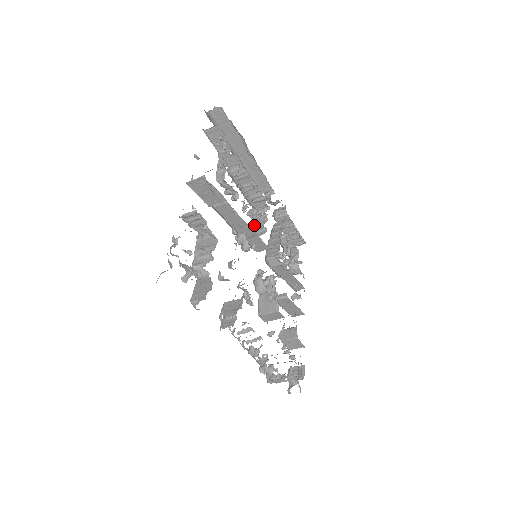
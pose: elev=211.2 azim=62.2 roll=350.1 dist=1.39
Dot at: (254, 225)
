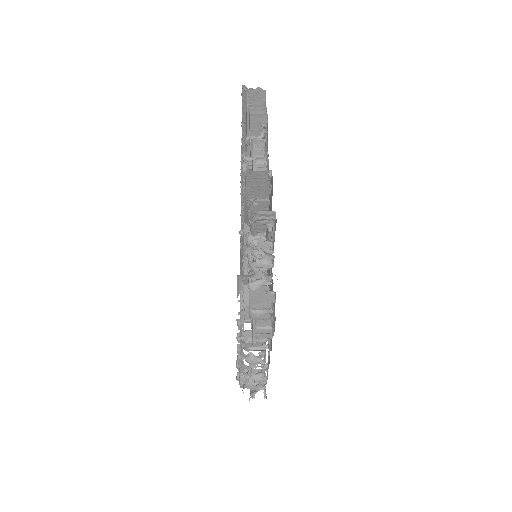
Dot at: occluded
